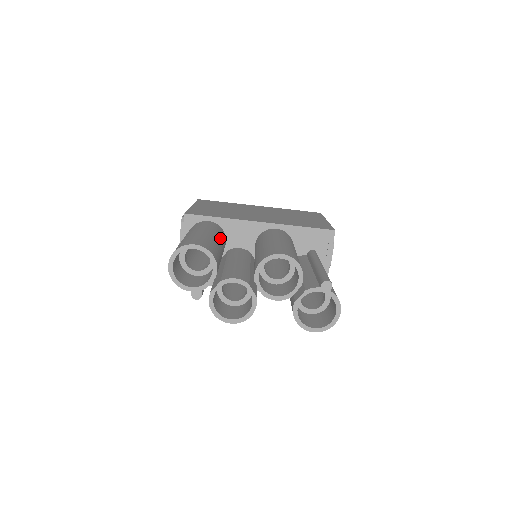
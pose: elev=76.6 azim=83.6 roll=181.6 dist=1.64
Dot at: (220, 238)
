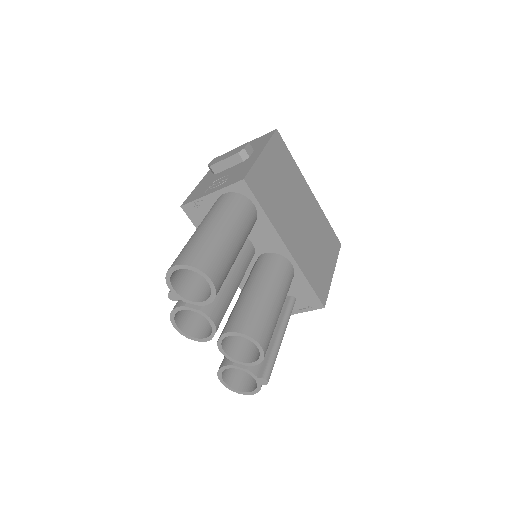
Dot at: occluded
